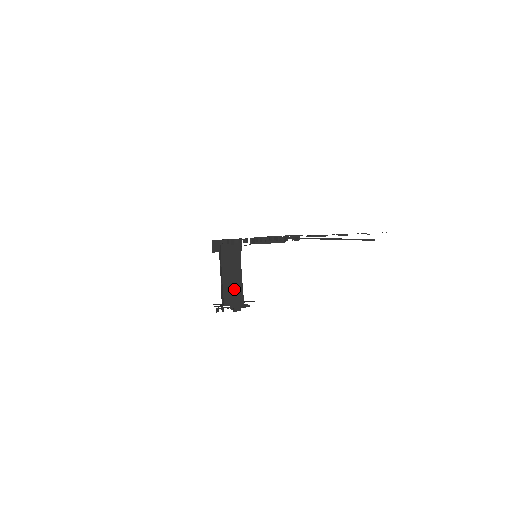
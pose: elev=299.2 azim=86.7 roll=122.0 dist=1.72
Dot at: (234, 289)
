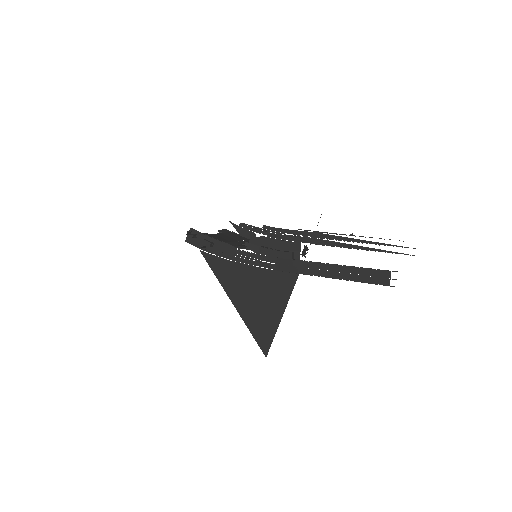
Dot at: (218, 238)
